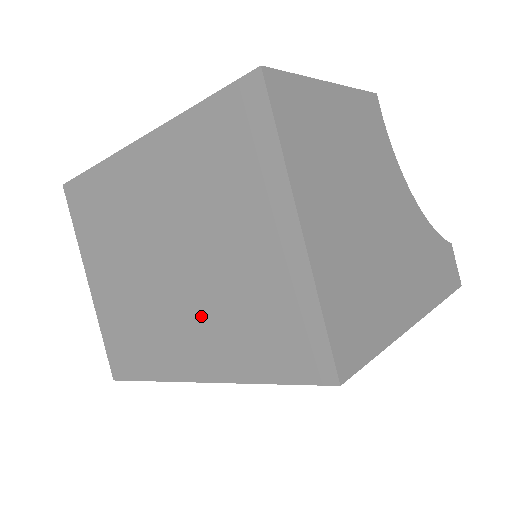
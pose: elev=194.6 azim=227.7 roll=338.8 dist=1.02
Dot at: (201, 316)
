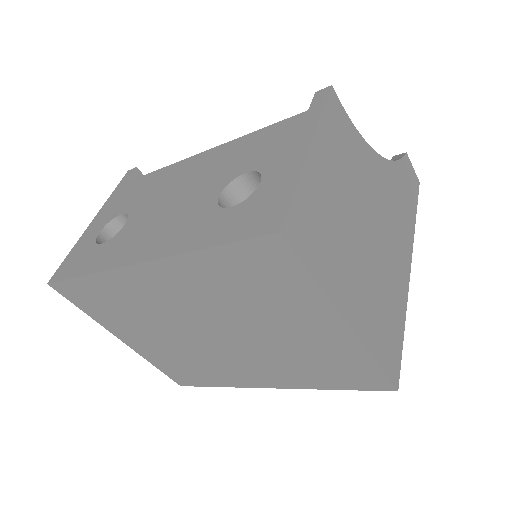
Dot at: (260, 361)
